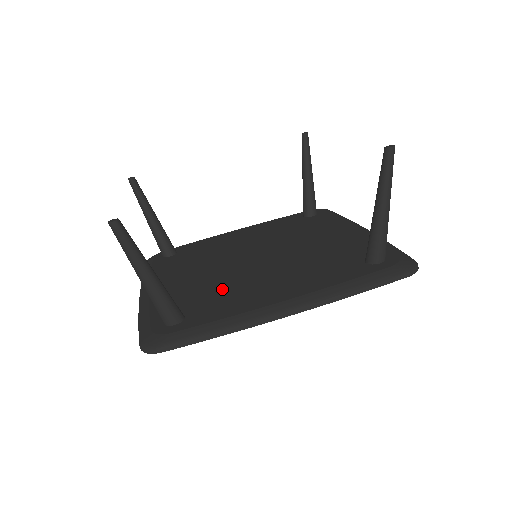
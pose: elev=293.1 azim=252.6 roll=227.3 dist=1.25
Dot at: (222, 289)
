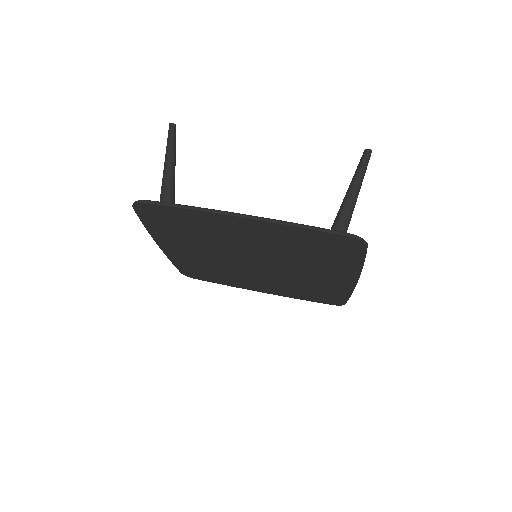
Dot at: occluded
